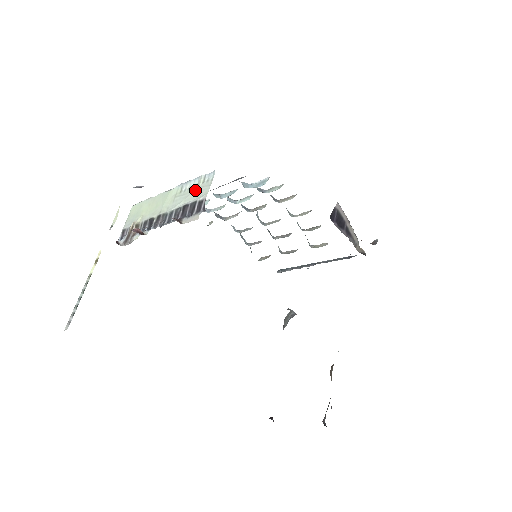
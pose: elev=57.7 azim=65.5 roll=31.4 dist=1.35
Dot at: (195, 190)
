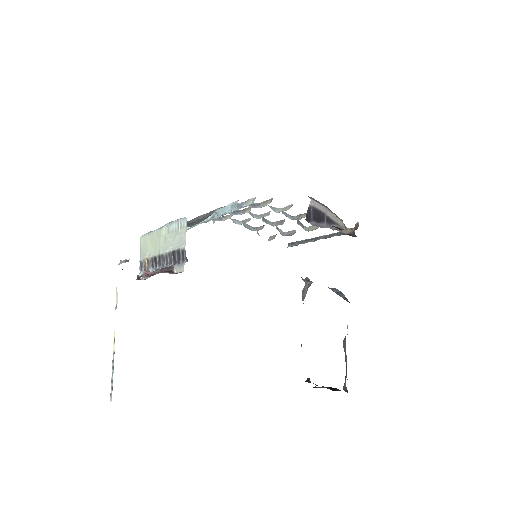
Dot at: (177, 236)
